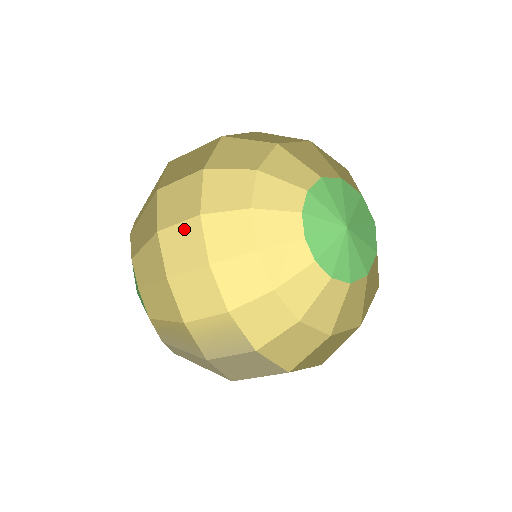
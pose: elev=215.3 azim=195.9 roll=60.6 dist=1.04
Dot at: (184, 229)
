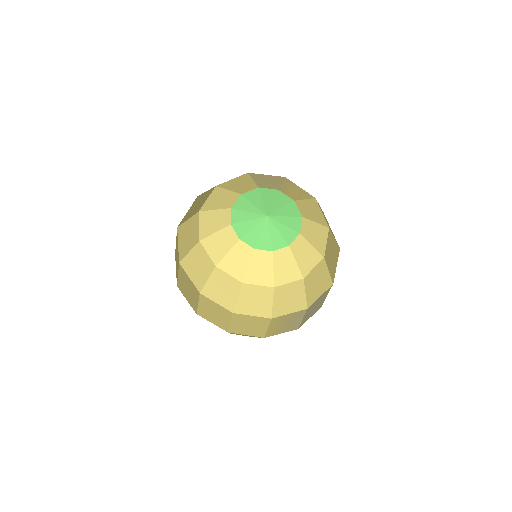
Dot at: (203, 305)
